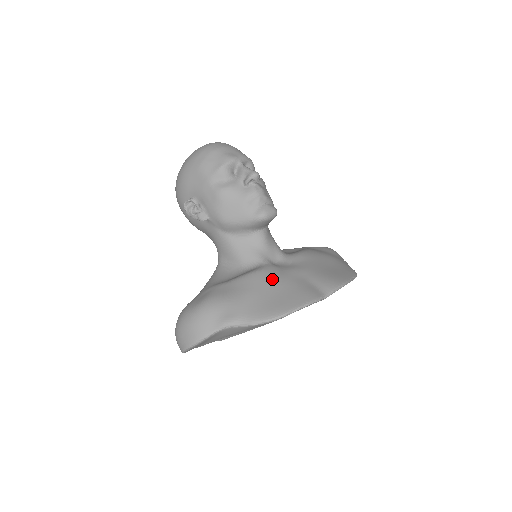
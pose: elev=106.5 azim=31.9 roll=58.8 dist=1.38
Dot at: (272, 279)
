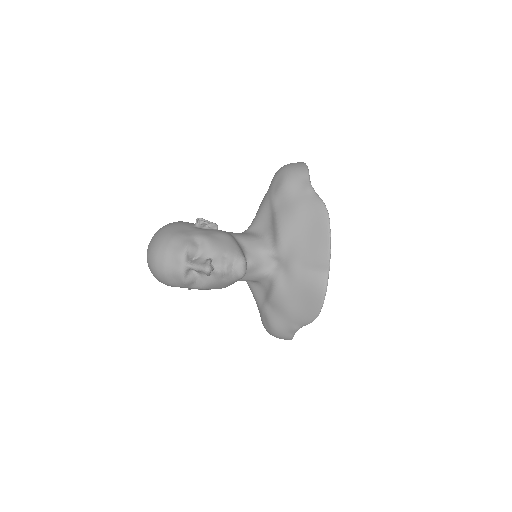
Dot at: (289, 290)
